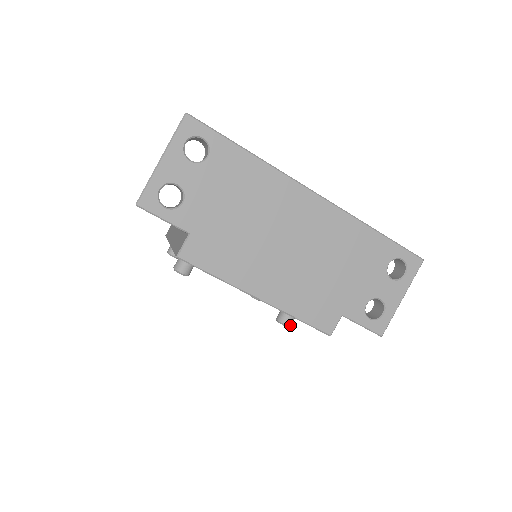
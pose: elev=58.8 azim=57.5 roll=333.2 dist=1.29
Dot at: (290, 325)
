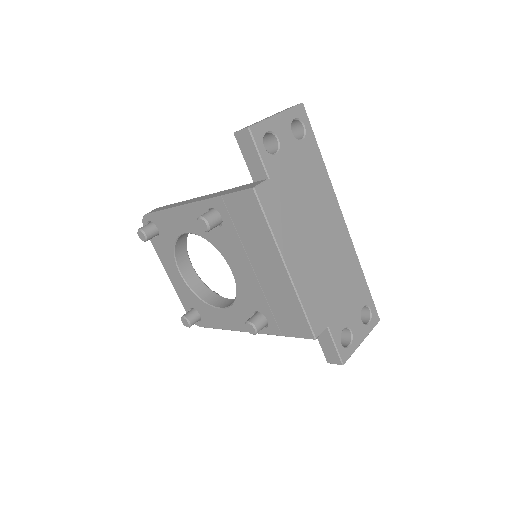
Dot at: (257, 332)
